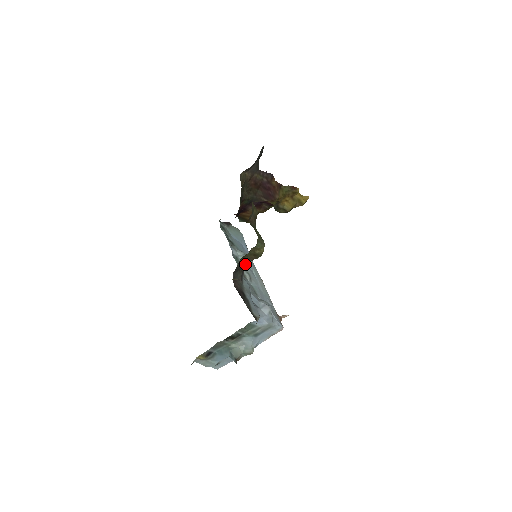
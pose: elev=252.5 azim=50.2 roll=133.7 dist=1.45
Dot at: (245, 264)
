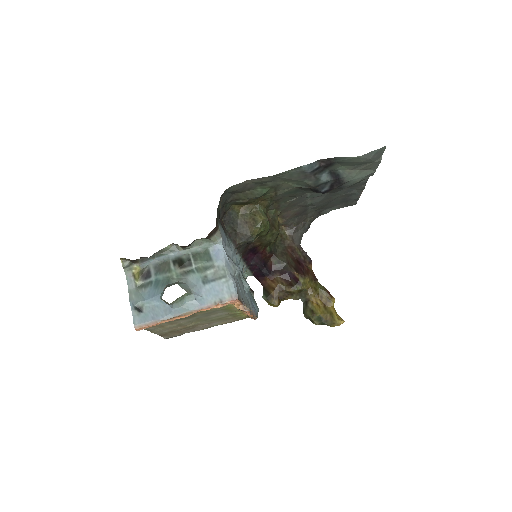
Dot at: (241, 227)
